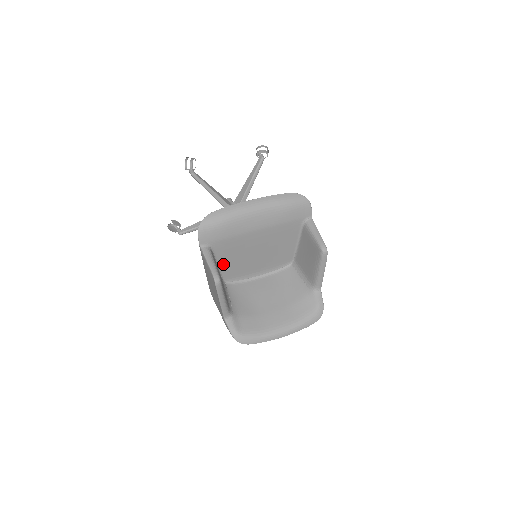
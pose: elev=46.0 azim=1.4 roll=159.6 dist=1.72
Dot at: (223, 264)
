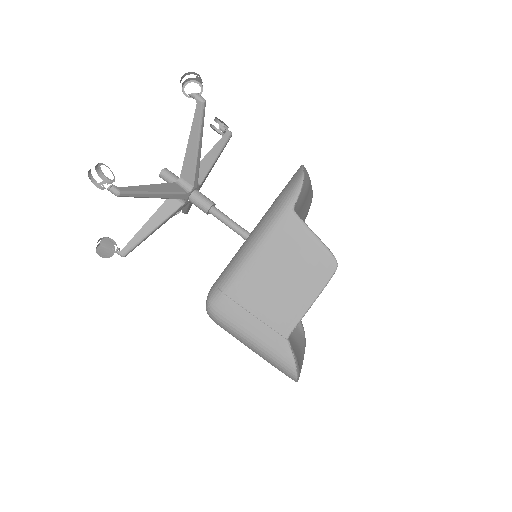
Dot at: occluded
